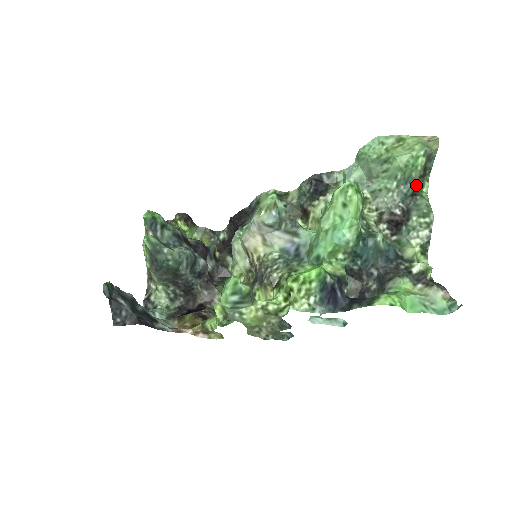
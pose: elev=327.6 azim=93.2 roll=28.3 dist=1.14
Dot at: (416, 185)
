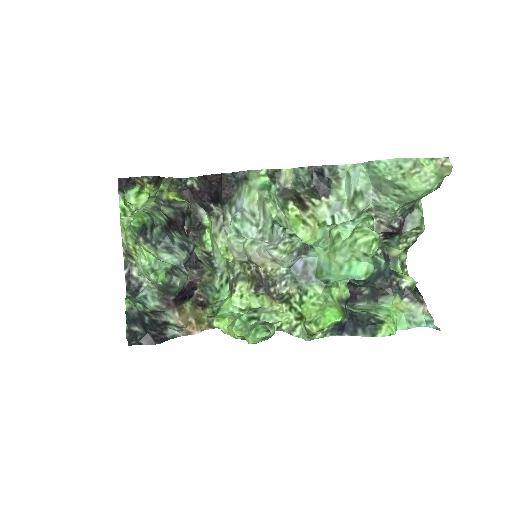
Dot at: occluded
